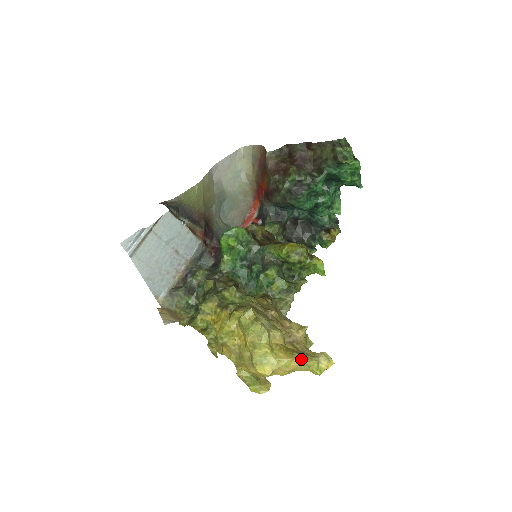
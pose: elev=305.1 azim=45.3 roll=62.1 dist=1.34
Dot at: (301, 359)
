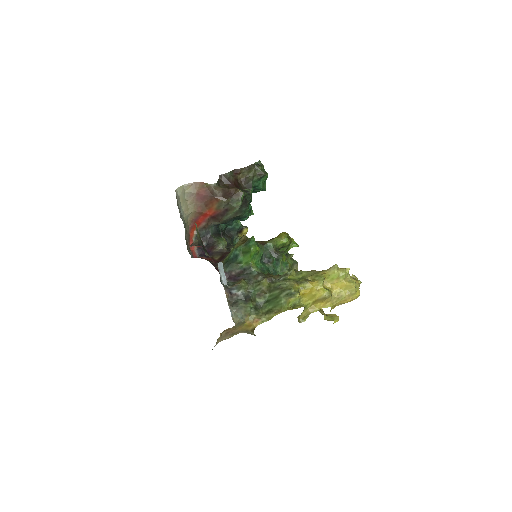
Dot at: (358, 280)
